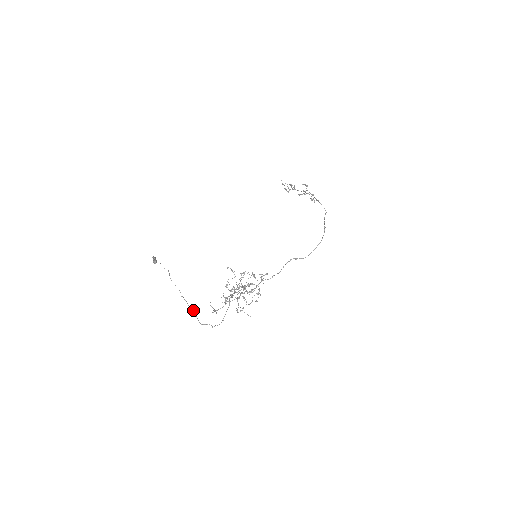
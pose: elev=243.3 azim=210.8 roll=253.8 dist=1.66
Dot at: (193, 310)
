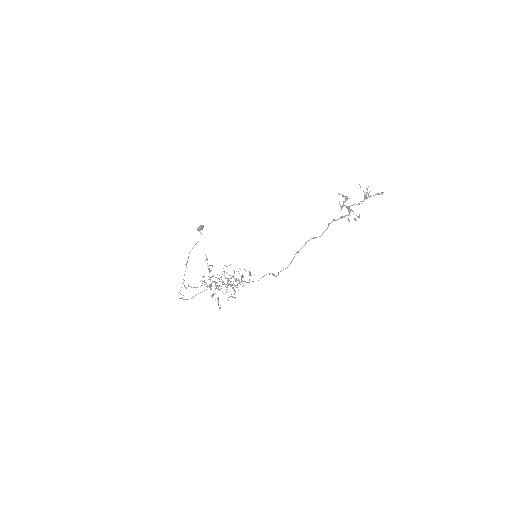
Dot at: occluded
